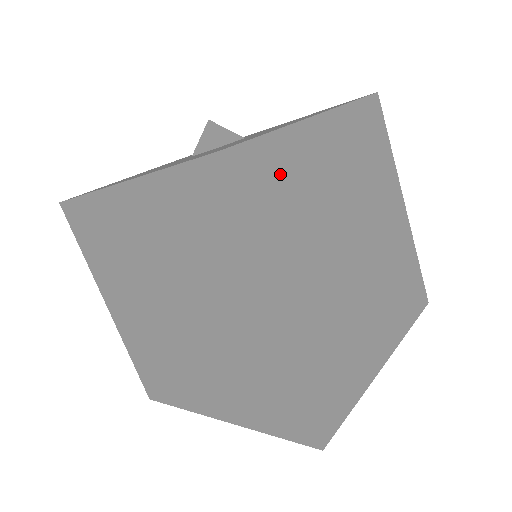
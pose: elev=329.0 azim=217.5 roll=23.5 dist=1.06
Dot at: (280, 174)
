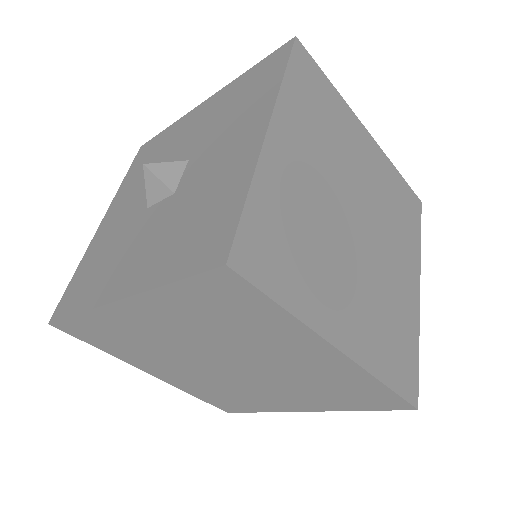
Dot at: (277, 225)
